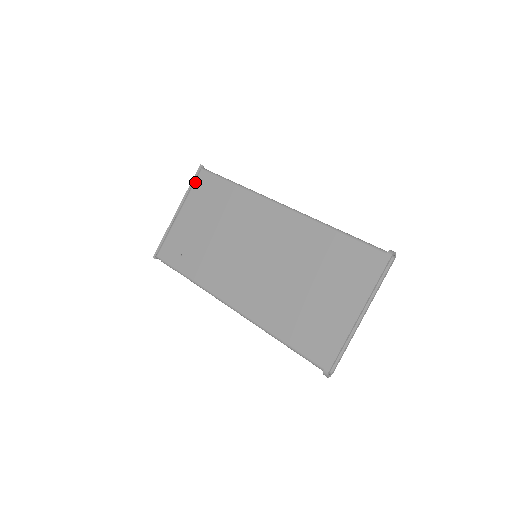
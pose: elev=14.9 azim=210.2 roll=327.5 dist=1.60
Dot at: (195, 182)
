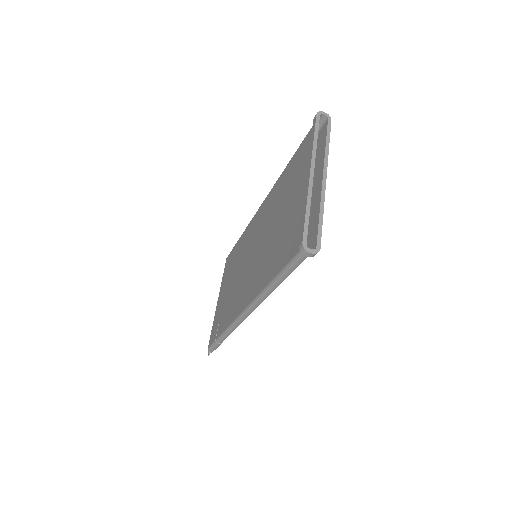
Dot at: (224, 270)
